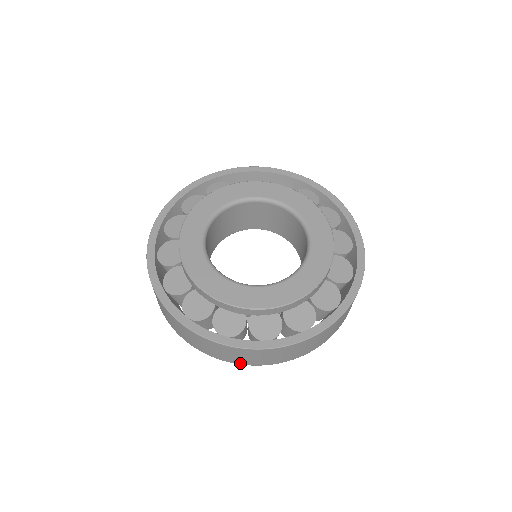
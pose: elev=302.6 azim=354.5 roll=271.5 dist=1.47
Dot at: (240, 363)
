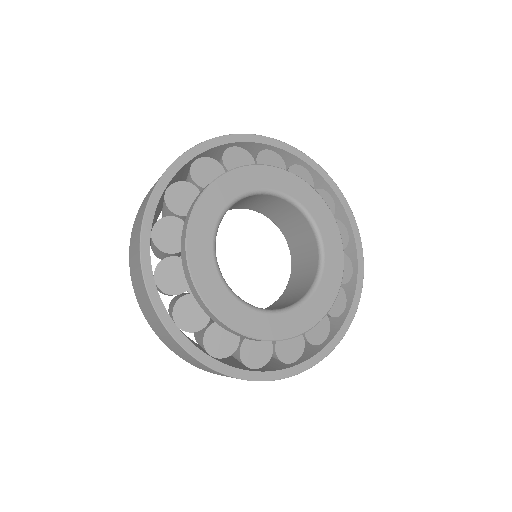
Dot at: occluded
